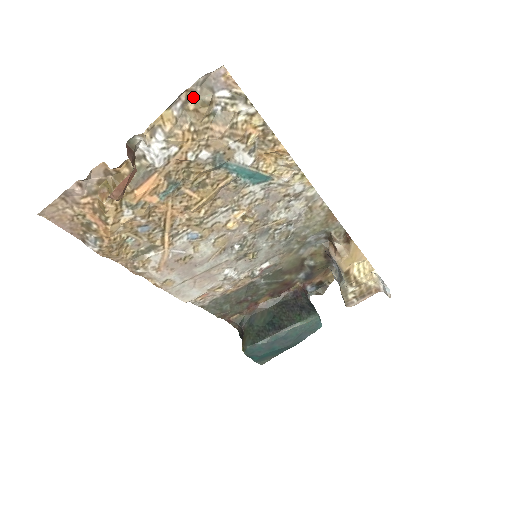
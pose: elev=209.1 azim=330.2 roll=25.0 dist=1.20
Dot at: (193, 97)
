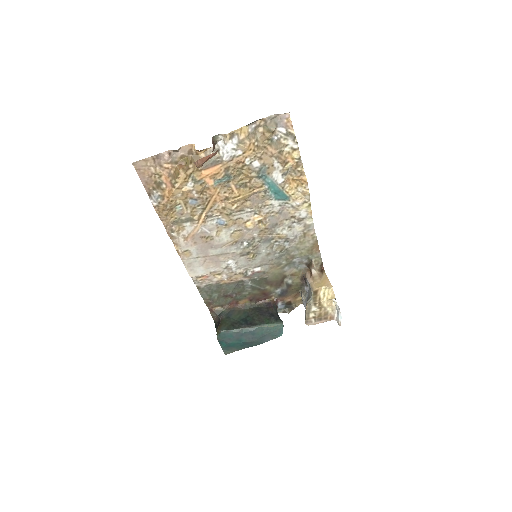
Dot at: (264, 125)
